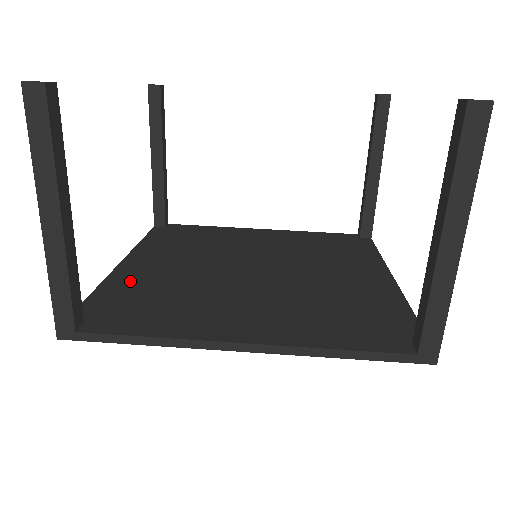
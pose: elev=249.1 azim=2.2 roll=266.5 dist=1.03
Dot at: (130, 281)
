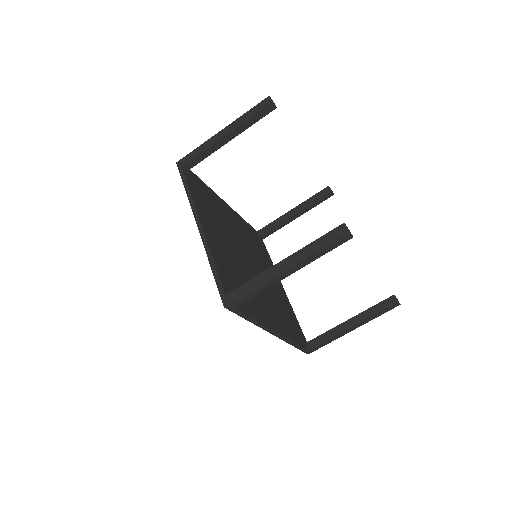
Dot at: (220, 255)
